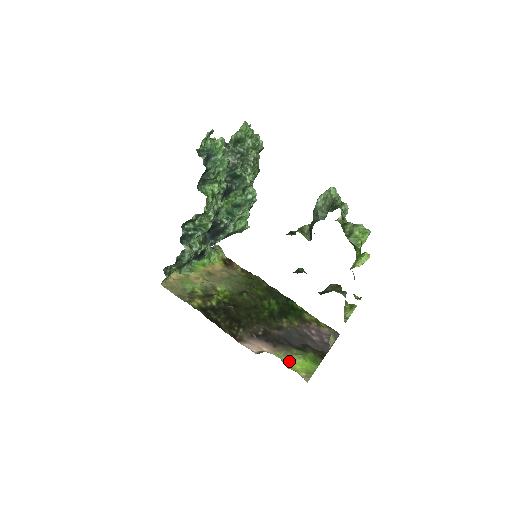
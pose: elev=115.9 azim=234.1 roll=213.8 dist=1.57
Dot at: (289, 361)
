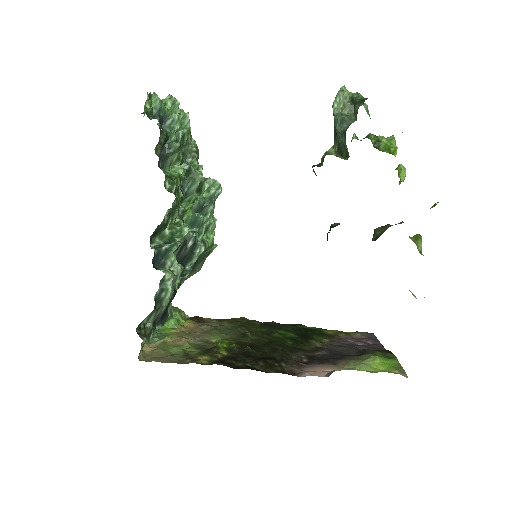
Dot at: (367, 367)
